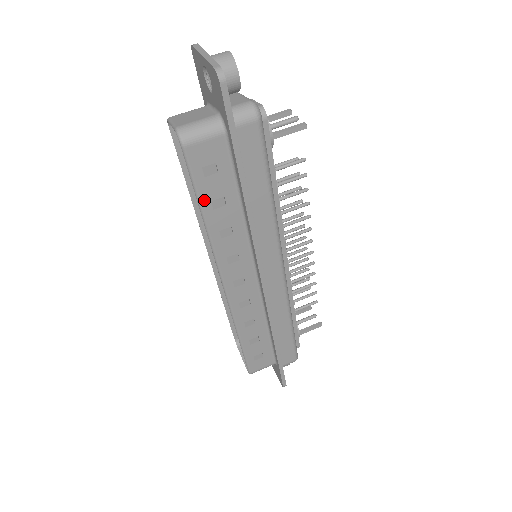
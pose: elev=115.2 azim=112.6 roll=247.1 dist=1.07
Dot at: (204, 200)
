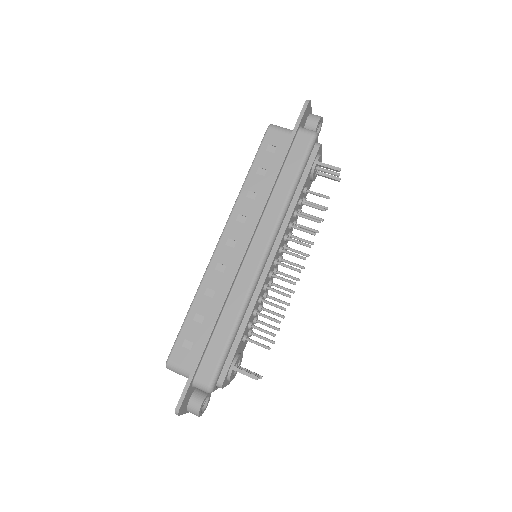
Dot at: (256, 164)
